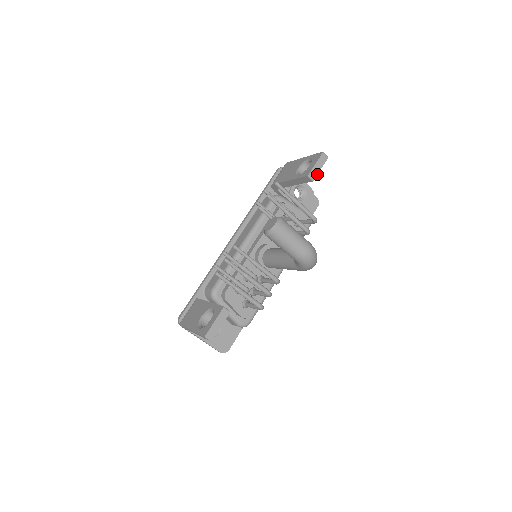
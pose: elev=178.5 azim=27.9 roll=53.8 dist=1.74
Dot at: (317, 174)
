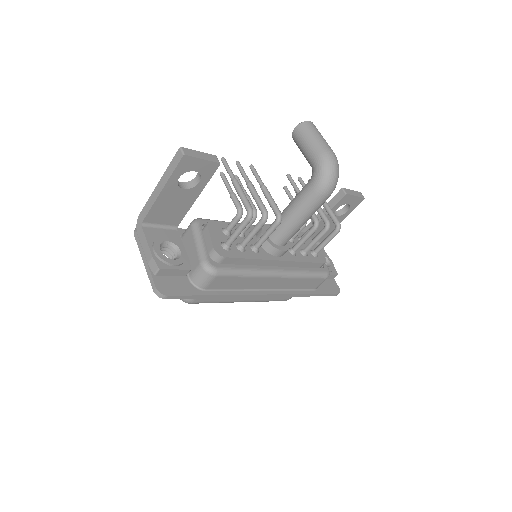
Dot at: (351, 195)
